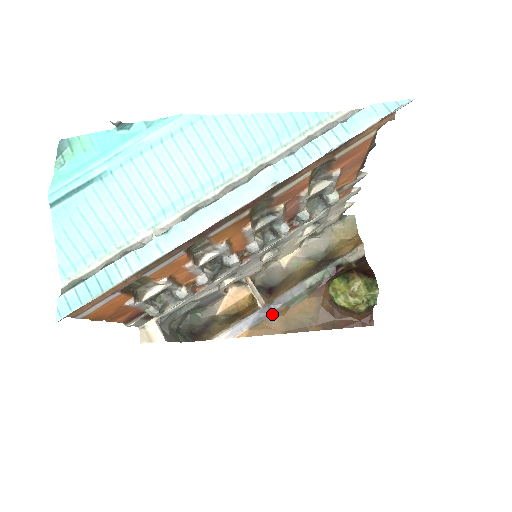
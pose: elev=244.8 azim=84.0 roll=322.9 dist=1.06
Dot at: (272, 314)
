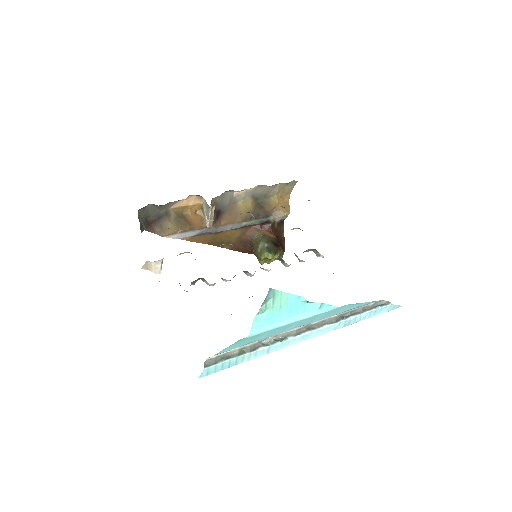
Dot at: (211, 233)
